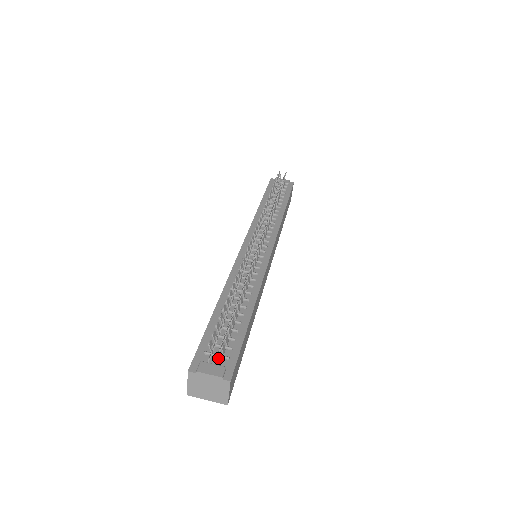
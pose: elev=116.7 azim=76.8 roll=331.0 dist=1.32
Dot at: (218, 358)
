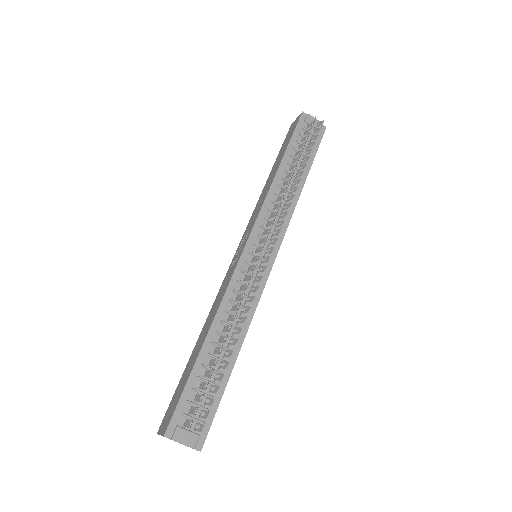
Dot at: (195, 430)
